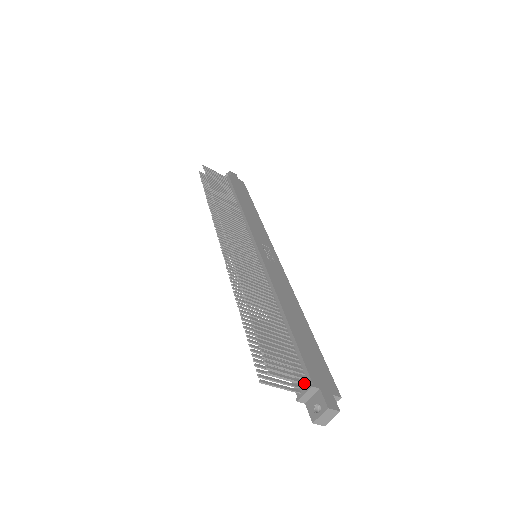
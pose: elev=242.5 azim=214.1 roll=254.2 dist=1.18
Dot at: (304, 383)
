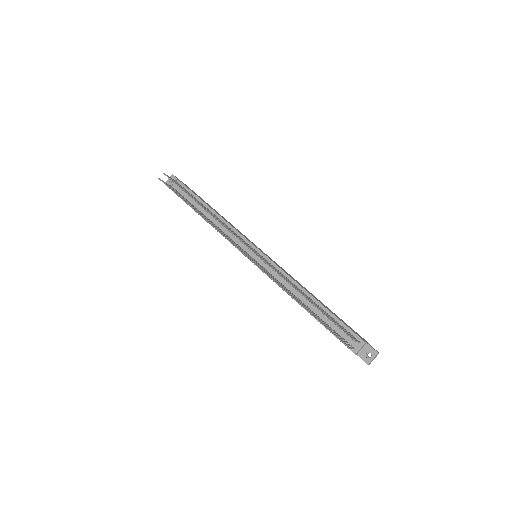
Dot at: (360, 342)
